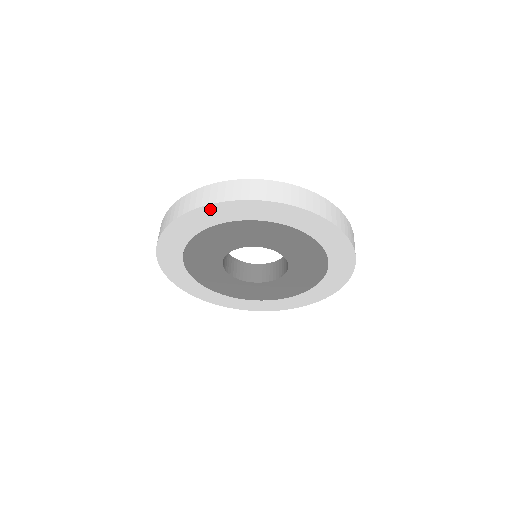
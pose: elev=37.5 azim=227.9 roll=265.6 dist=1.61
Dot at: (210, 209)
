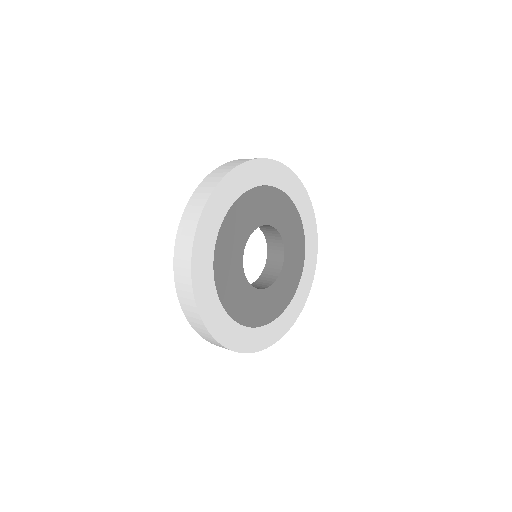
Dot at: (298, 183)
